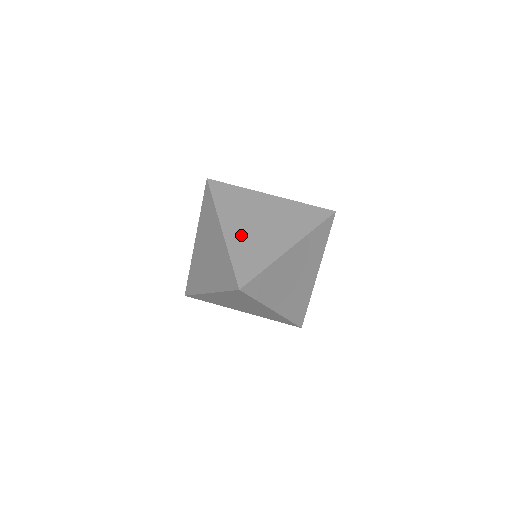
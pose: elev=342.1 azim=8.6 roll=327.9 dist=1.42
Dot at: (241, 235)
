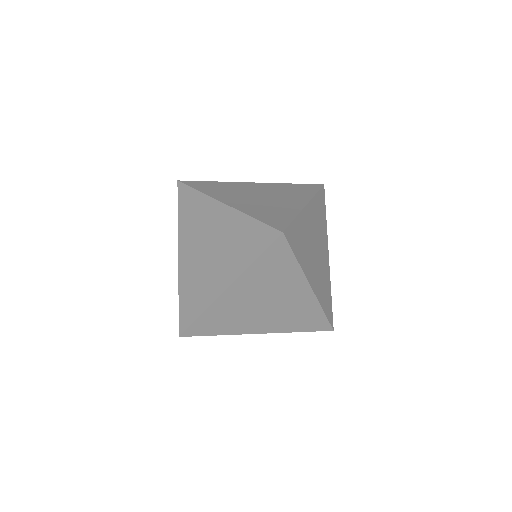
Dot at: (248, 203)
